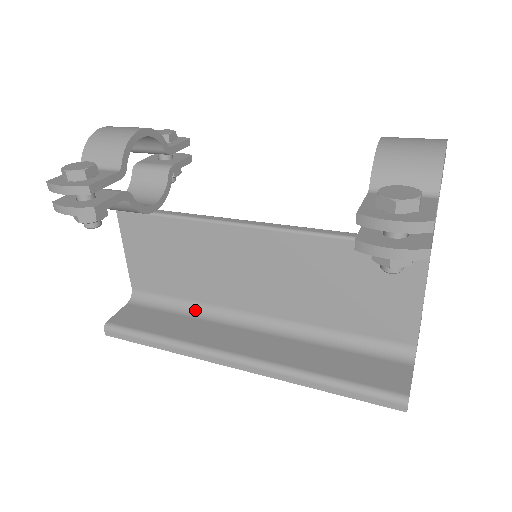
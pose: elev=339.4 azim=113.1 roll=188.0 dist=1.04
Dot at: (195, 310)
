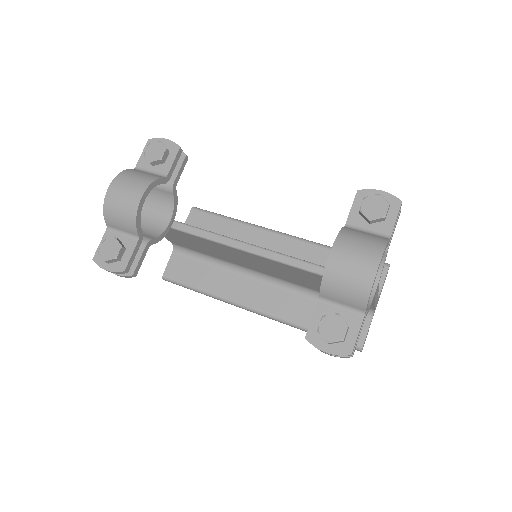
Dot at: (221, 264)
